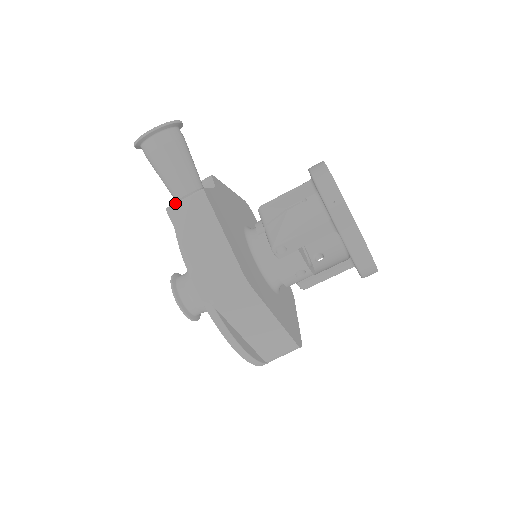
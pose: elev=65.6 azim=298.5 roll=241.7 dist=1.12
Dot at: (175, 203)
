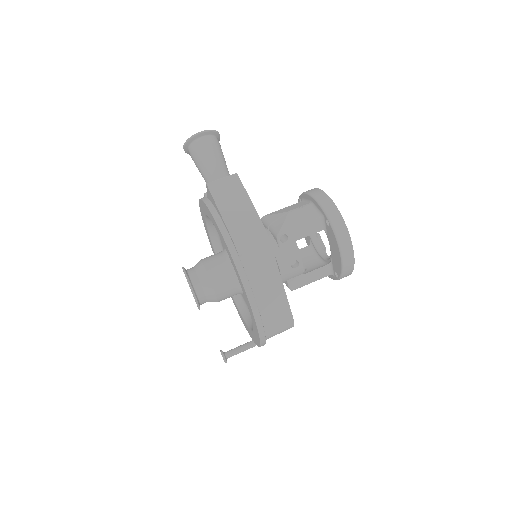
Dot at: occluded
